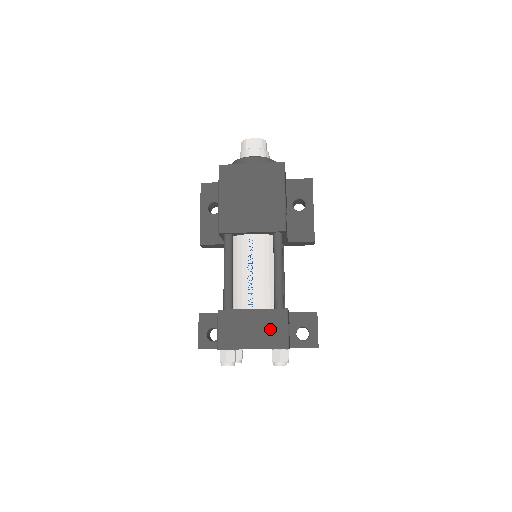
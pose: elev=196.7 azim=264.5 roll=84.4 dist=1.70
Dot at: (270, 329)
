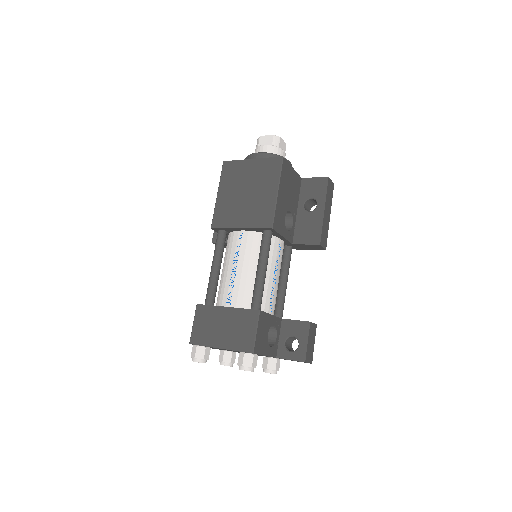
Dot at: (239, 330)
